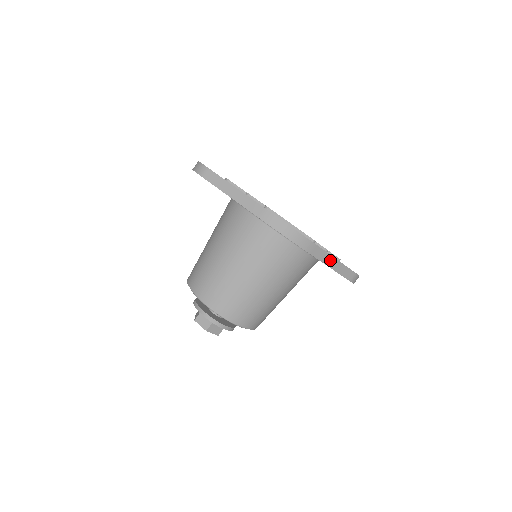
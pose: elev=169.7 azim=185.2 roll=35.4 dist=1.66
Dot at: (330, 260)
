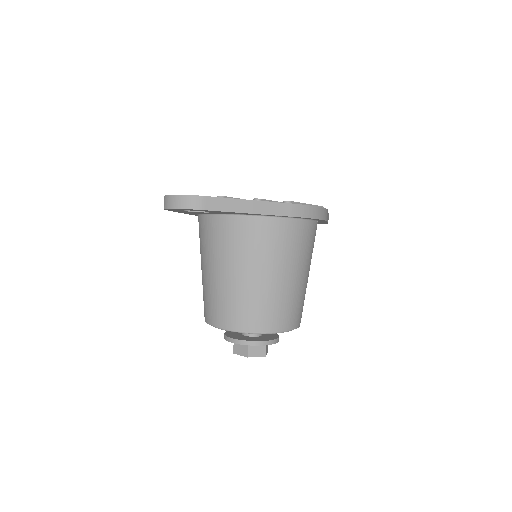
Dot at: occluded
